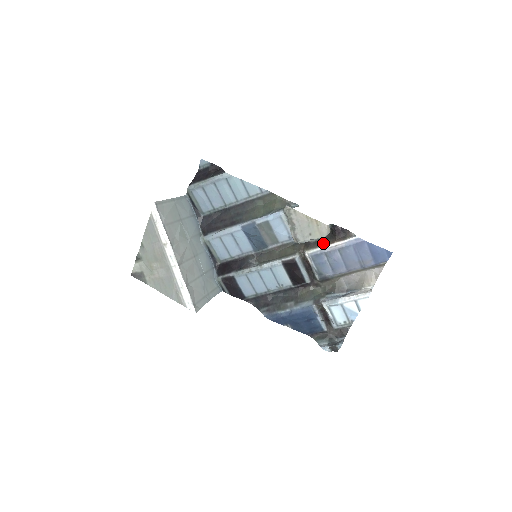
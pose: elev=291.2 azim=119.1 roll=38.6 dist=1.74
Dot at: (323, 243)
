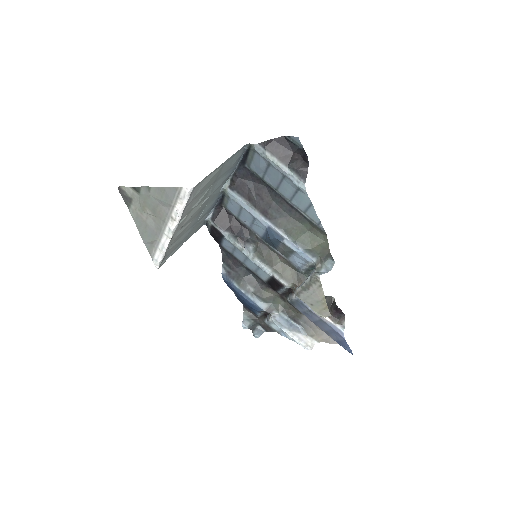
Dot at: occluded
